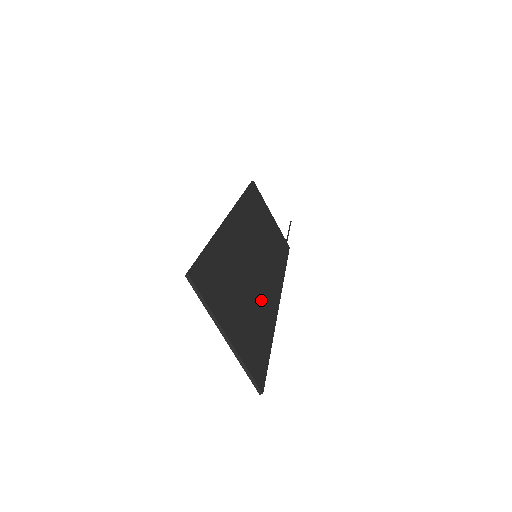
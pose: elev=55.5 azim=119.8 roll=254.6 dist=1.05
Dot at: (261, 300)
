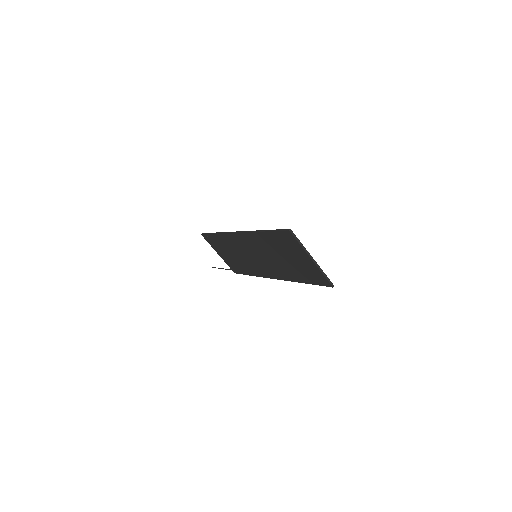
Dot at: (284, 268)
